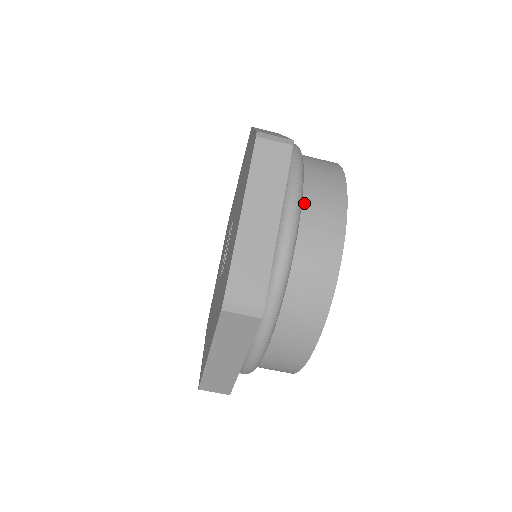
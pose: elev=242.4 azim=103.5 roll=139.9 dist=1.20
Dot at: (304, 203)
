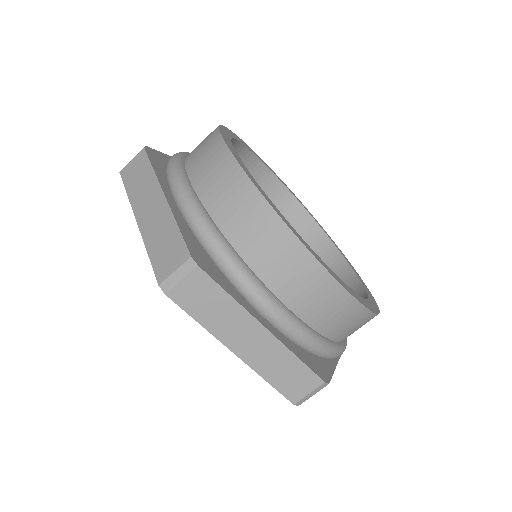
Dot at: (187, 168)
